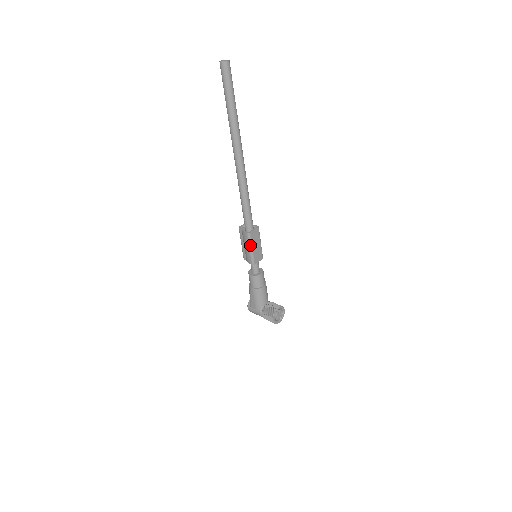
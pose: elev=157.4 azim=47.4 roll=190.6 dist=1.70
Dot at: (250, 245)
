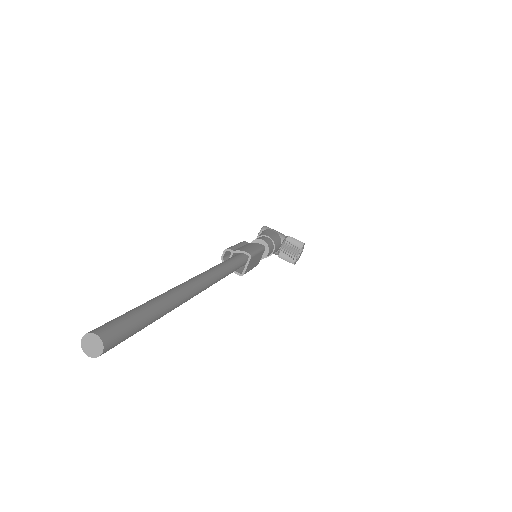
Dot at: occluded
